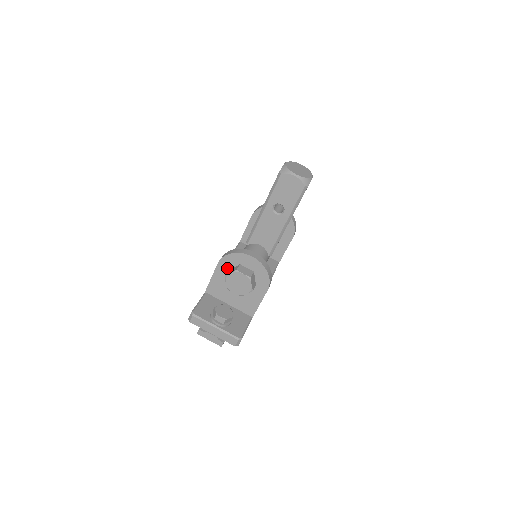
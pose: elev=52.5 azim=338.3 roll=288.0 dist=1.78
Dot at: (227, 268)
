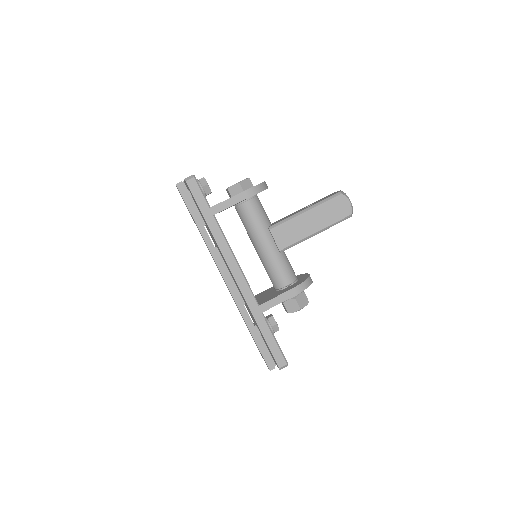
Dot at: occluded
